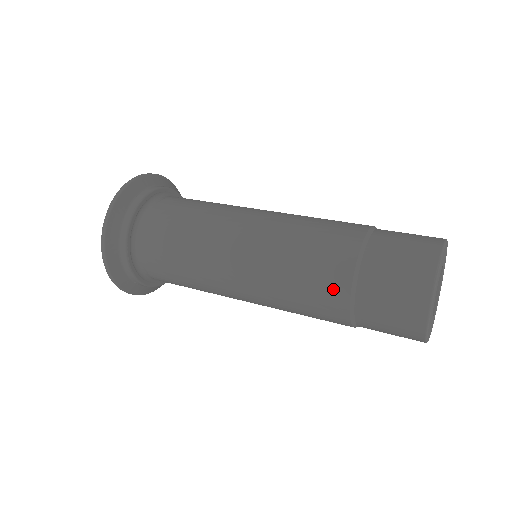
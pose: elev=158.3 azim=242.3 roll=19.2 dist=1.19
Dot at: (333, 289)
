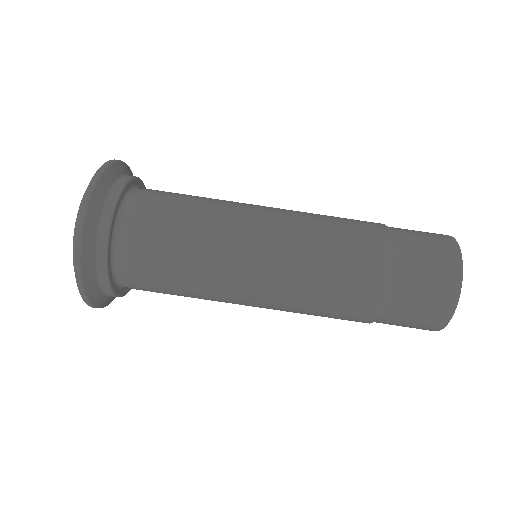
Dot at: (357, 318)
